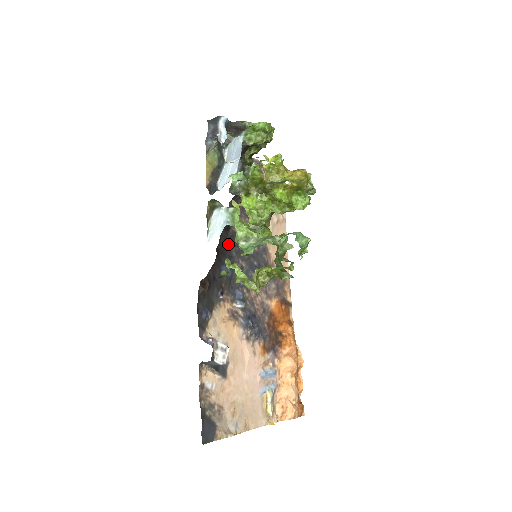
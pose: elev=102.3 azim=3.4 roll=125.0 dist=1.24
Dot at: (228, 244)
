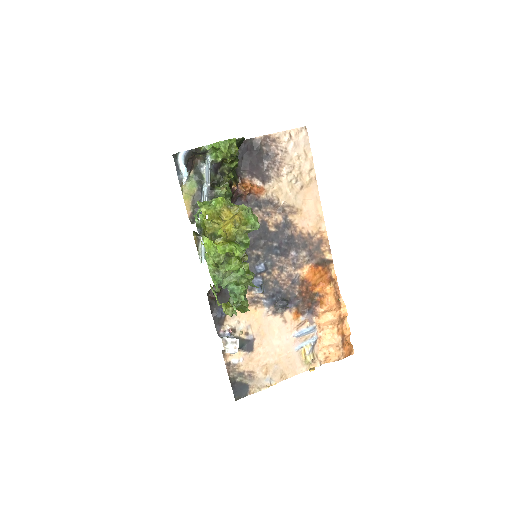
Dot at: occluded
